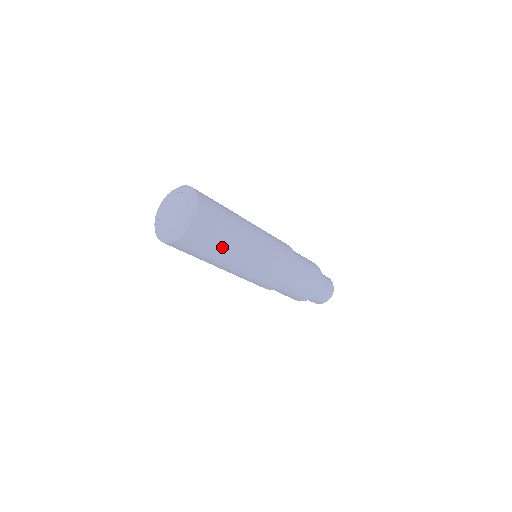
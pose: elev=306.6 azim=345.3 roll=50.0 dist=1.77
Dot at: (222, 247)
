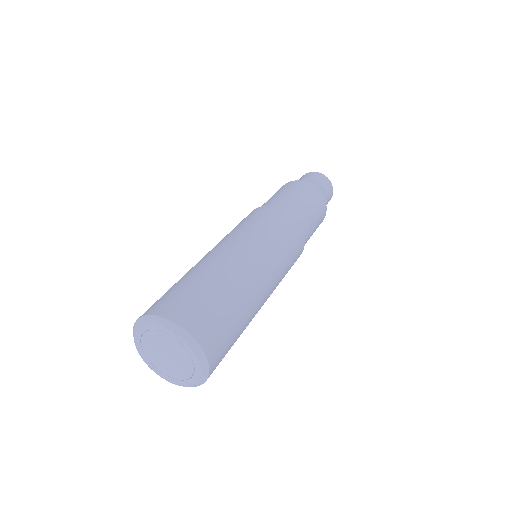
Dot at: (243, 314)
